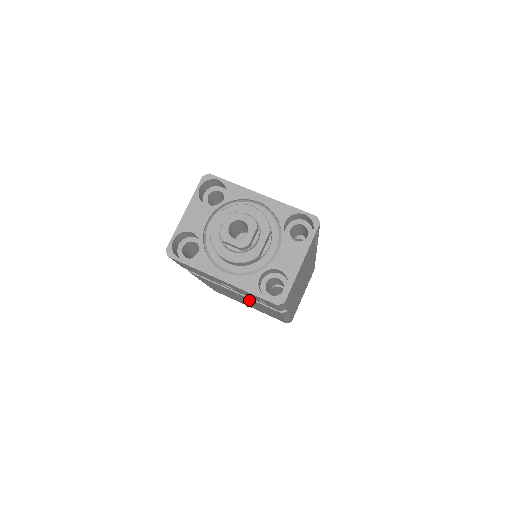
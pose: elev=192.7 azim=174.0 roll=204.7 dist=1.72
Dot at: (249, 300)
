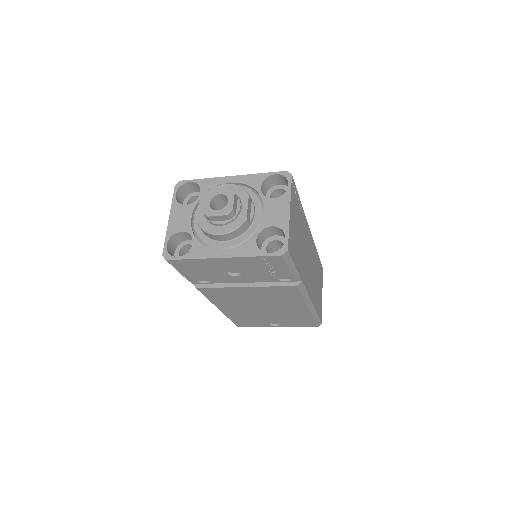
Dot at: (264, 294)
